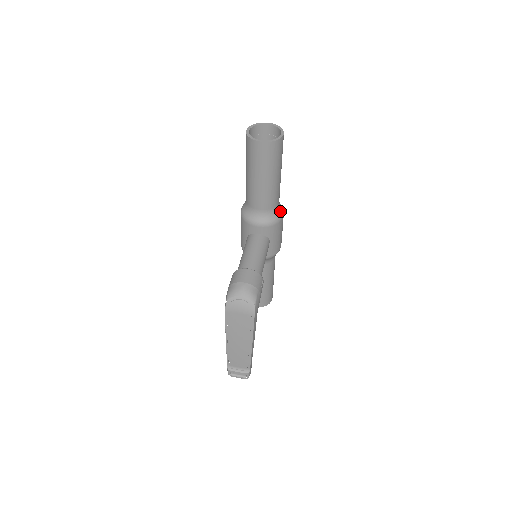
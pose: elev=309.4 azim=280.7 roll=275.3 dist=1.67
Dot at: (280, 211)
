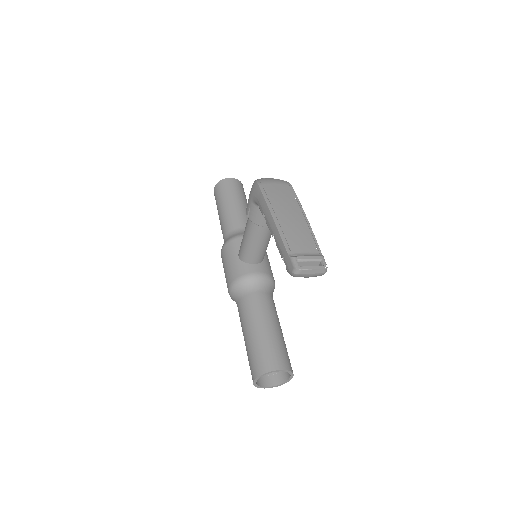
Dot at: occluded
